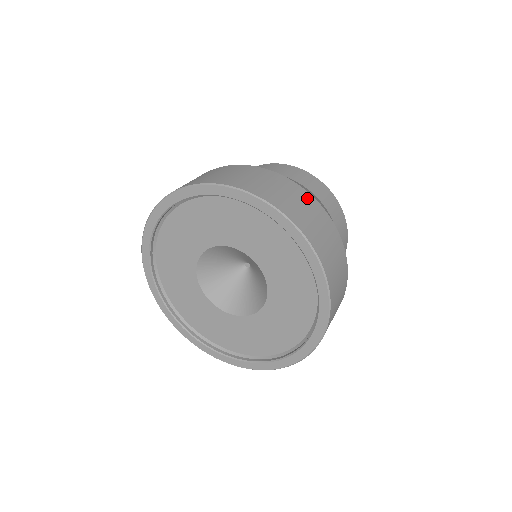
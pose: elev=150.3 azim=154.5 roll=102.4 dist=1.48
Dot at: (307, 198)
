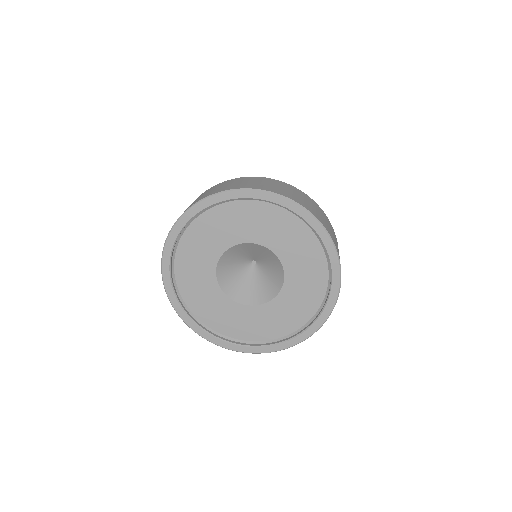
Dot at: (300, 192)
